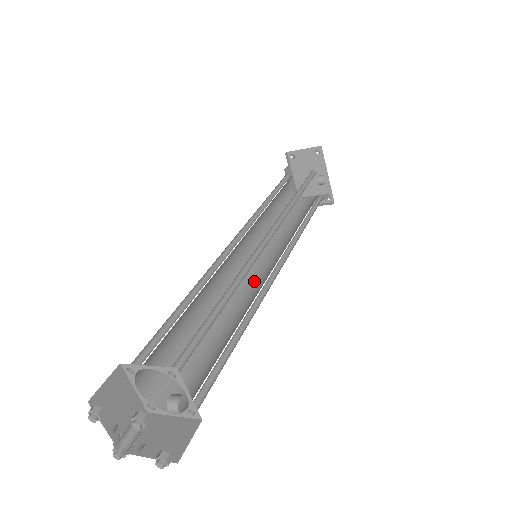
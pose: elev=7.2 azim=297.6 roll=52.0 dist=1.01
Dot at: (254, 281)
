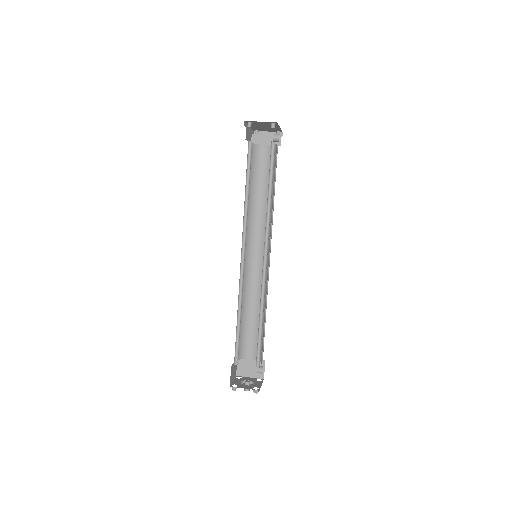
Dot at: (256, 263)
